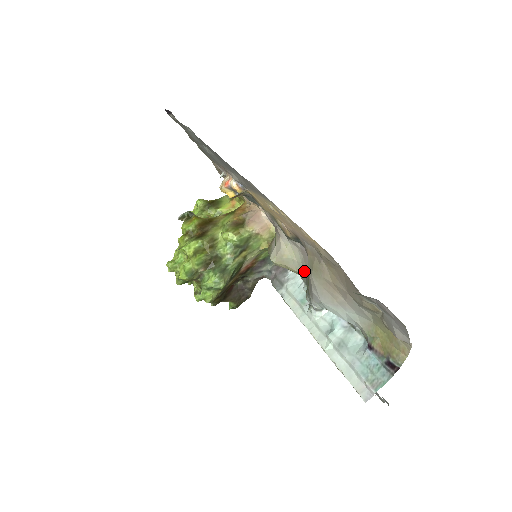
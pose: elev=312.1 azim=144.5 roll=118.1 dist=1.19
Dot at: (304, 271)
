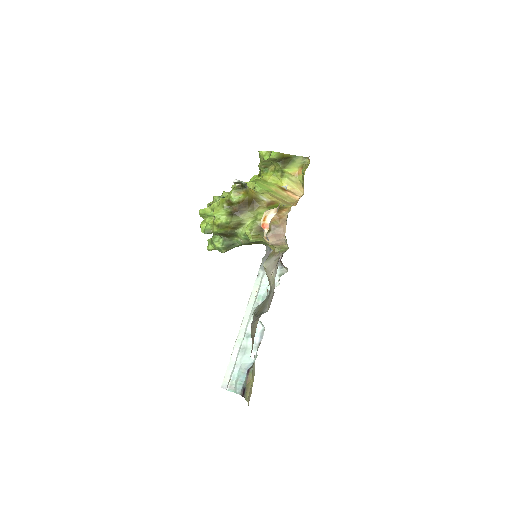
Dot at: (269, 295)
